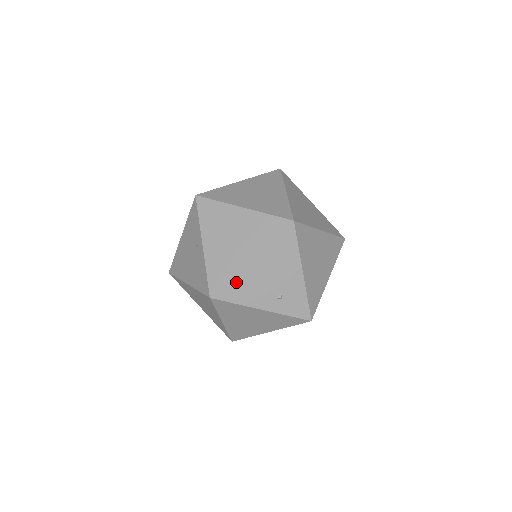
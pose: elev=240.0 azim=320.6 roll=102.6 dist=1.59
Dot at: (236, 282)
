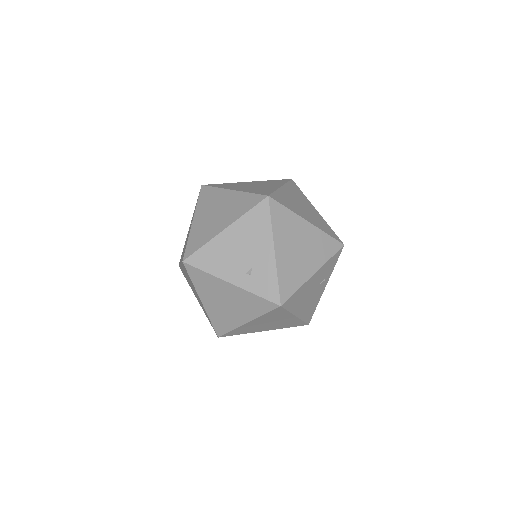
Dot at: (208, 250)
